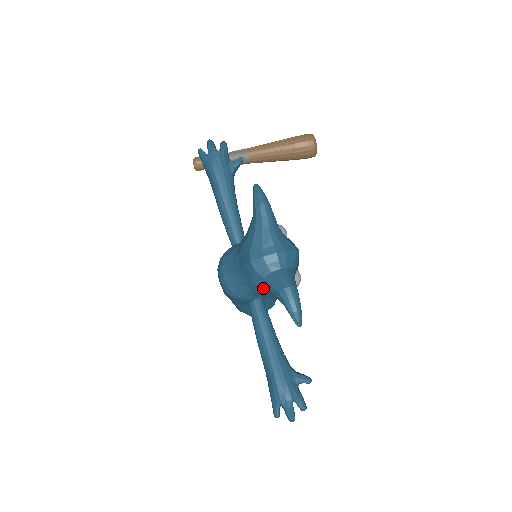
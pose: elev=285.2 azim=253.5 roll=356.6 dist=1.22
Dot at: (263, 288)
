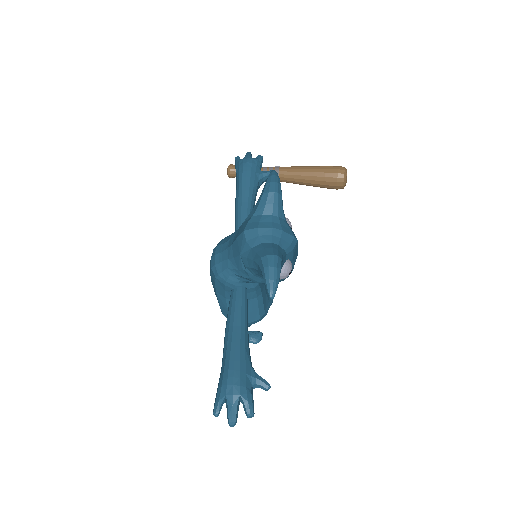
Dot at: (248, 260)
